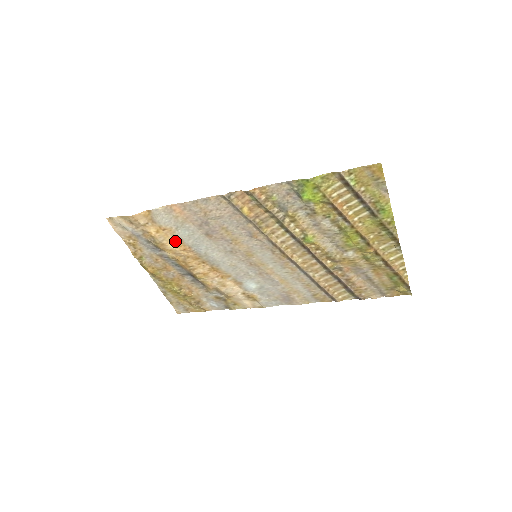
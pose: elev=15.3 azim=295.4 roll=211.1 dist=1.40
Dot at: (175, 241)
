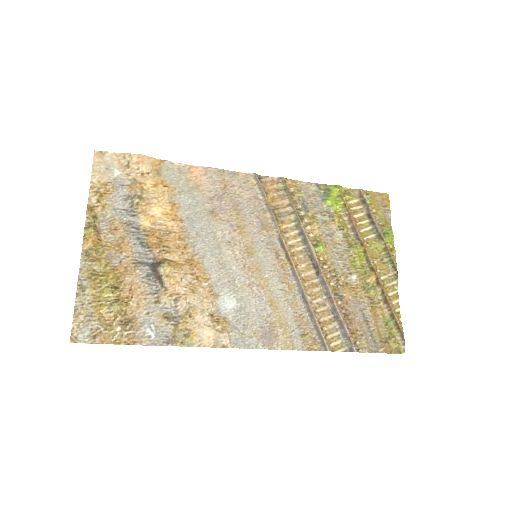
Dot at: (168, 206)
